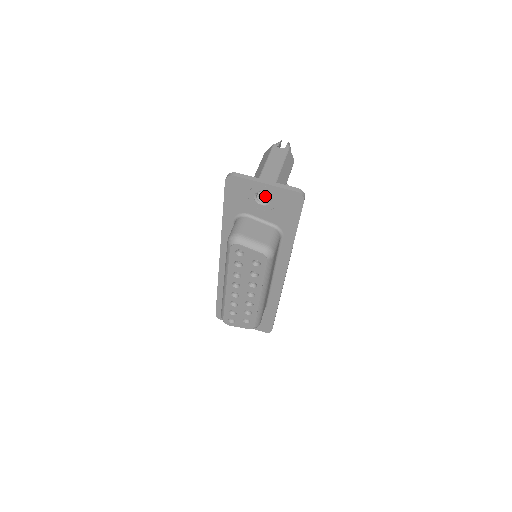
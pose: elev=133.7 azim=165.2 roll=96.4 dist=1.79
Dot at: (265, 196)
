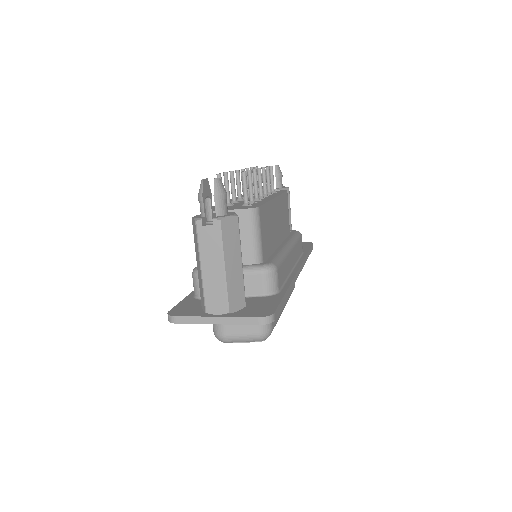
Dot at: occluded
